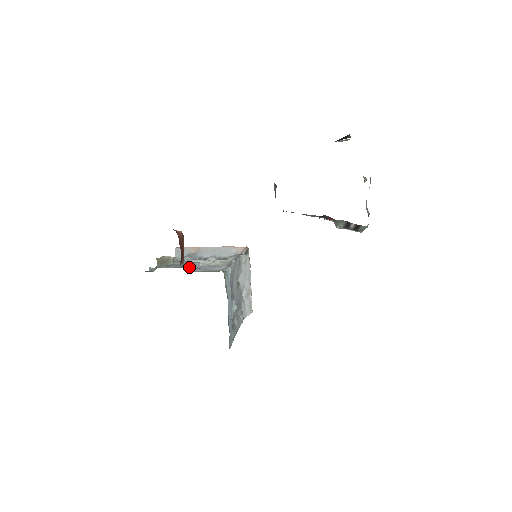
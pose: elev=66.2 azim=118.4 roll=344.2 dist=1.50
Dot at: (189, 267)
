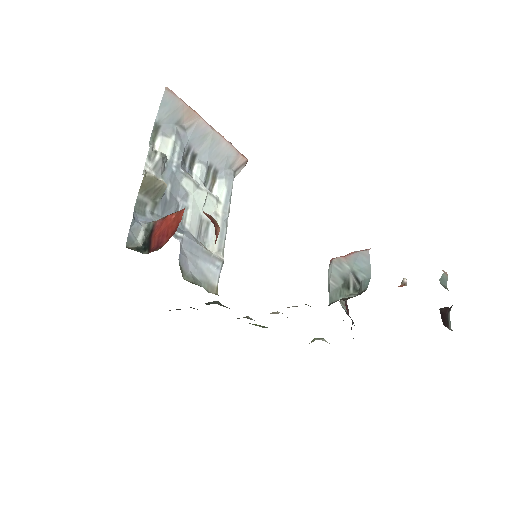
Dot at: (183, 242)
